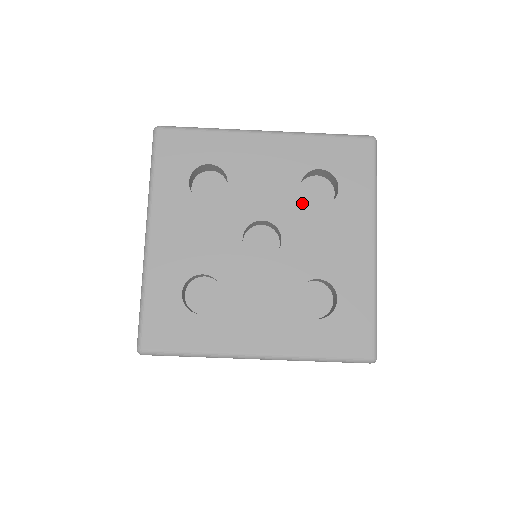
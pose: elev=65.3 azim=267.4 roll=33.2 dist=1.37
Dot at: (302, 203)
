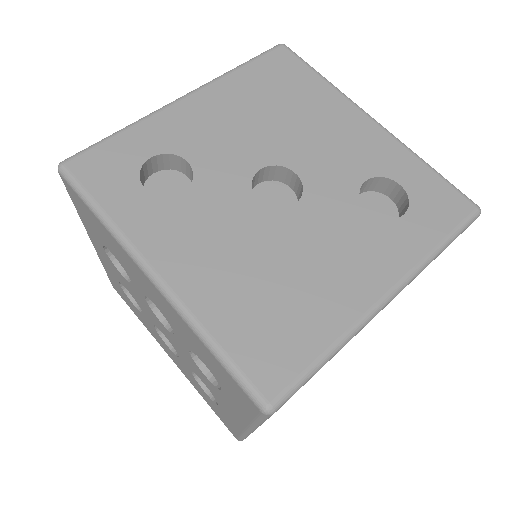
Dot at: occluded
